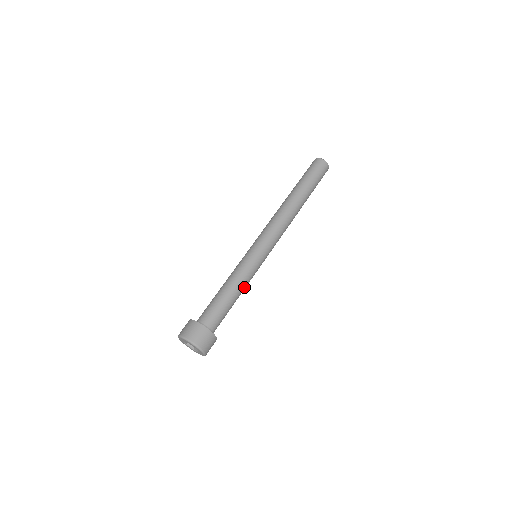
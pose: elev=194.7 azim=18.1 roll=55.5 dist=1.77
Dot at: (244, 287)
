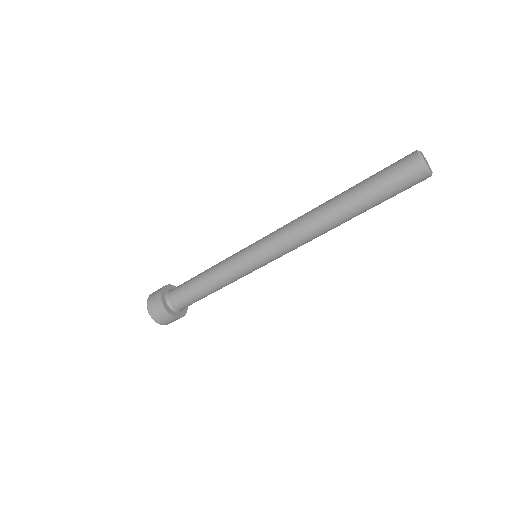
Dot at: (220, 283)
